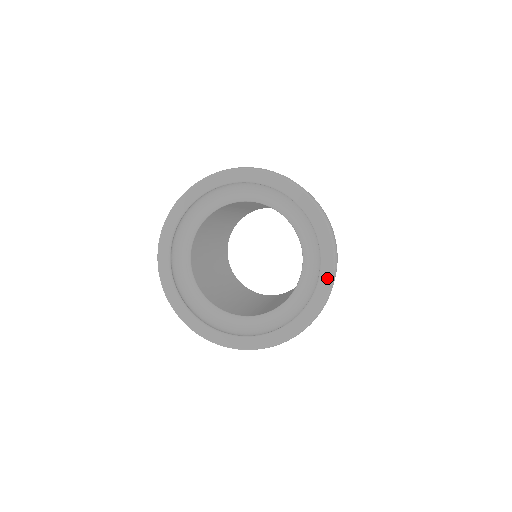
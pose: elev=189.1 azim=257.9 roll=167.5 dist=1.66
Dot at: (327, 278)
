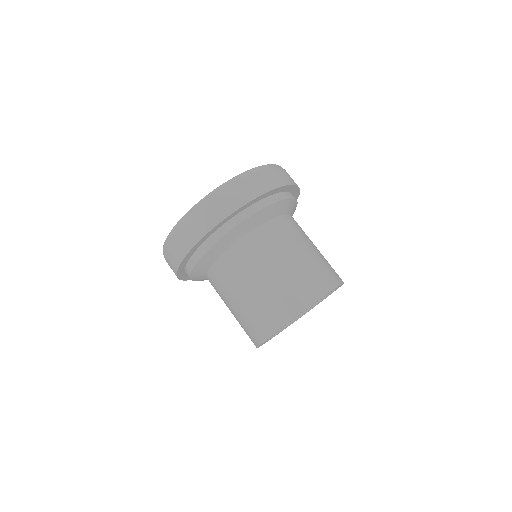
Dot at: occluded
